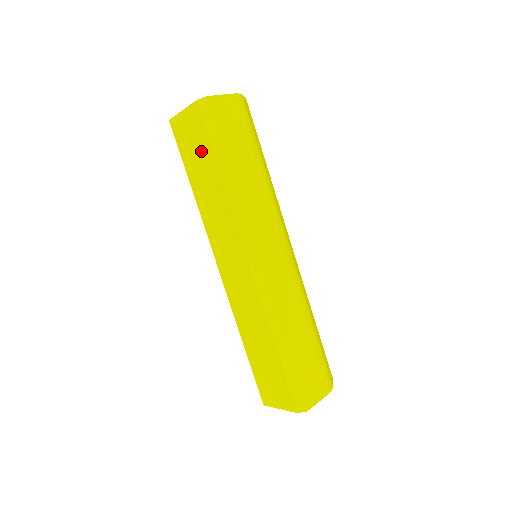
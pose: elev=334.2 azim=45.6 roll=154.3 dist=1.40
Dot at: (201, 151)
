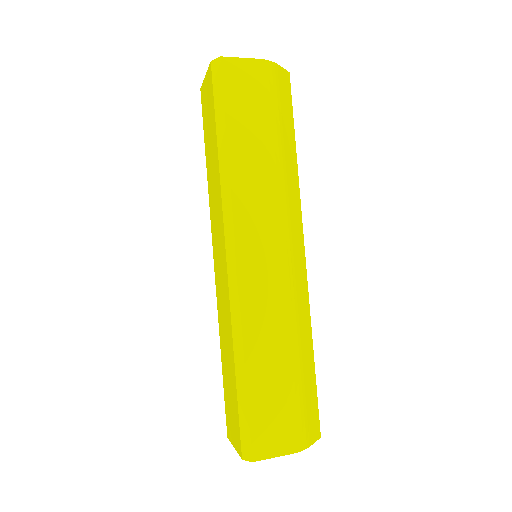
Dot at: (211, 121)
